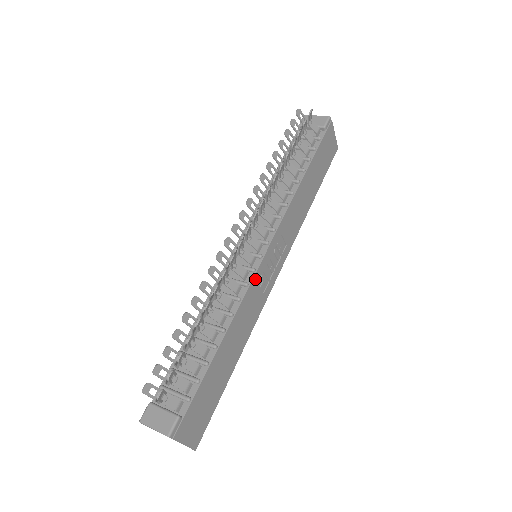
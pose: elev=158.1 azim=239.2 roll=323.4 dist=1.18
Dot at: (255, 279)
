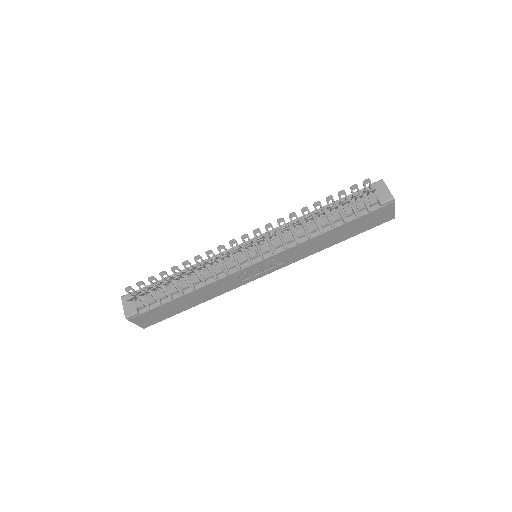
Dot at: (237, 273)
